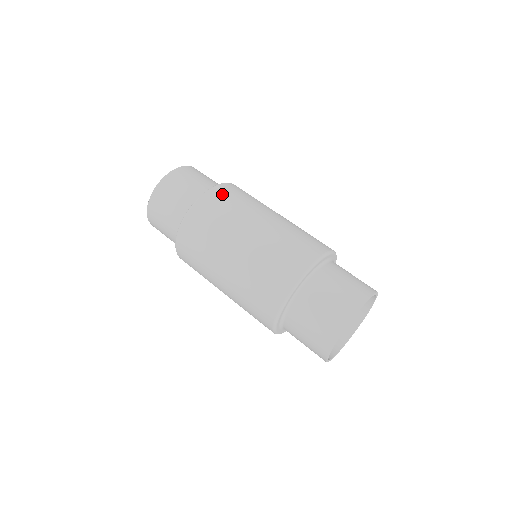
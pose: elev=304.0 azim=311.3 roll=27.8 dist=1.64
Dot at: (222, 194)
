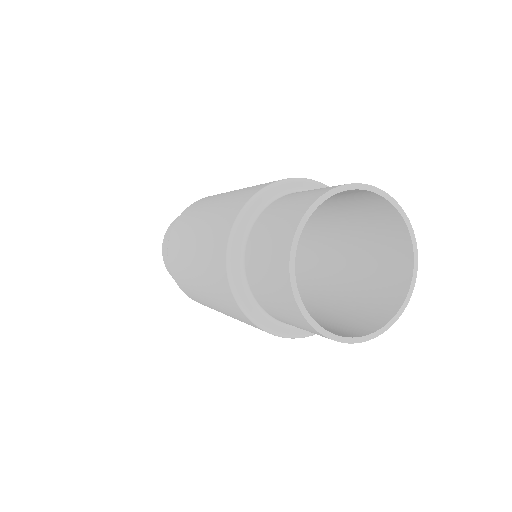
Dot at: occluded
